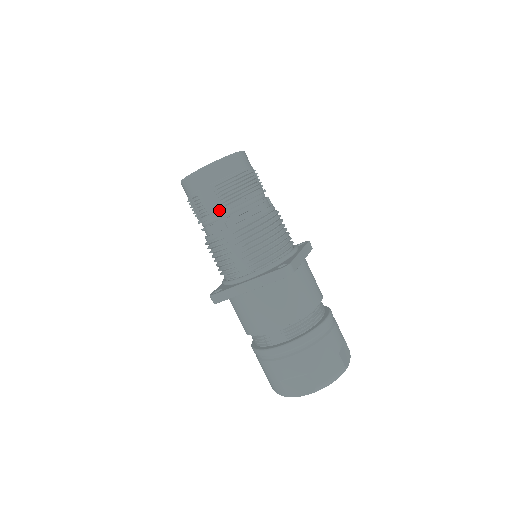
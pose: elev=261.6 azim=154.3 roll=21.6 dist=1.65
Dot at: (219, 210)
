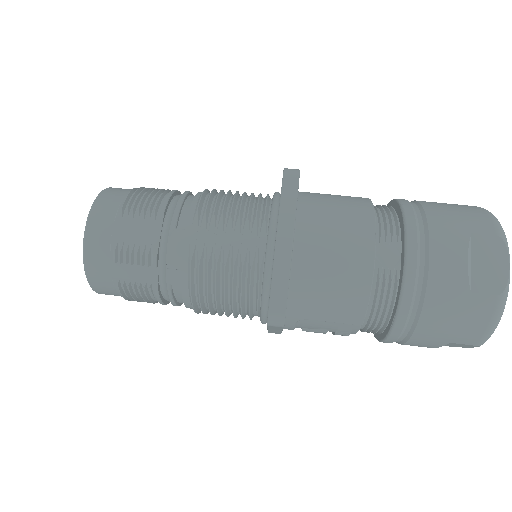
Dot at: (155, 228)
